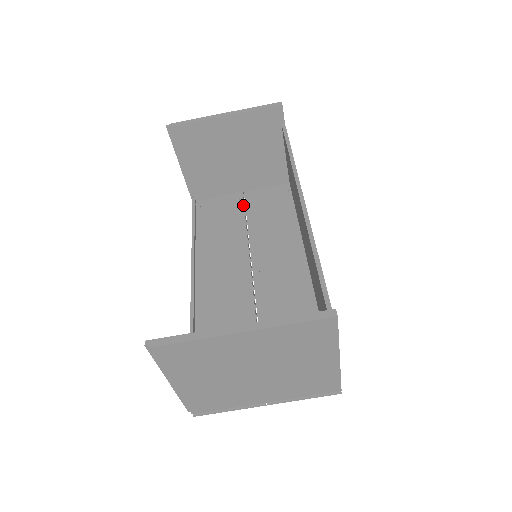
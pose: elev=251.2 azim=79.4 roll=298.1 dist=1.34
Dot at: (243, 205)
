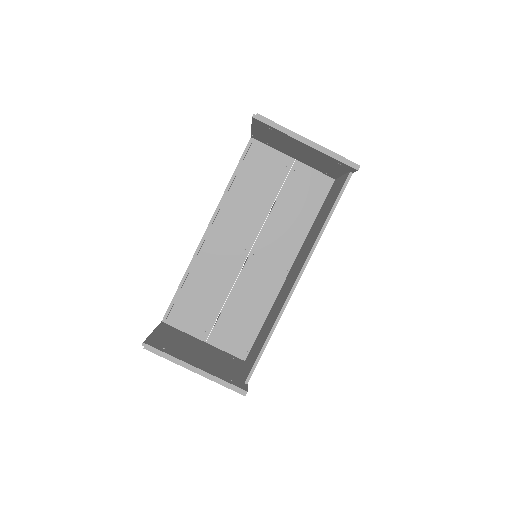
Dot at: (285, 176)
